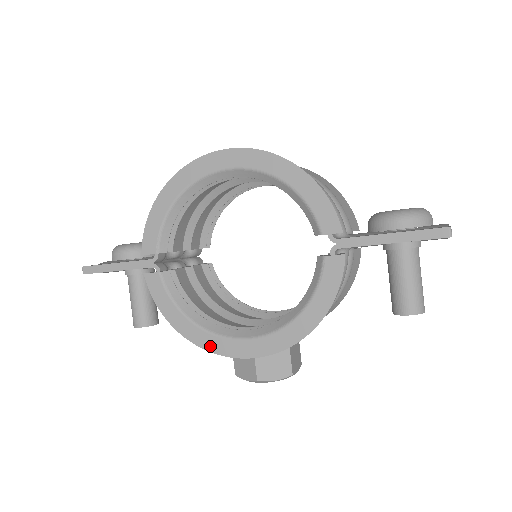
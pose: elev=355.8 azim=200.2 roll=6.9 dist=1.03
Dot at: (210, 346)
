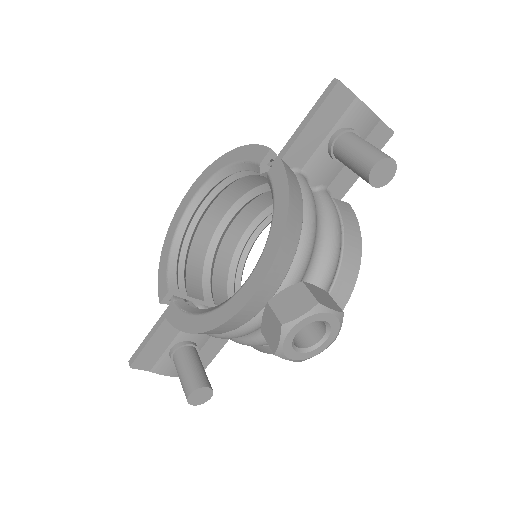
Dot at: (222, 318)
